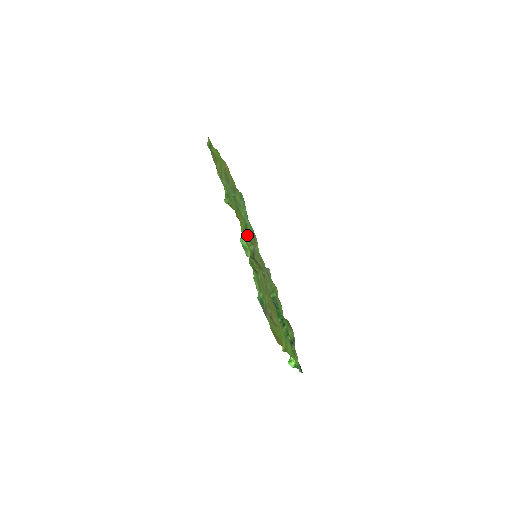
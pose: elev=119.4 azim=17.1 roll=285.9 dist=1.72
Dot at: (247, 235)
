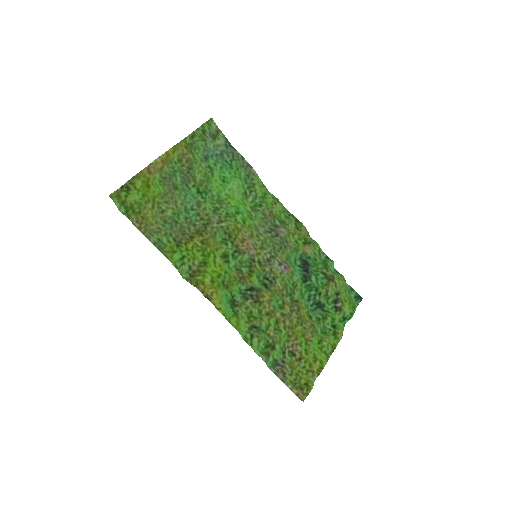
Dot at: (233, 252)
